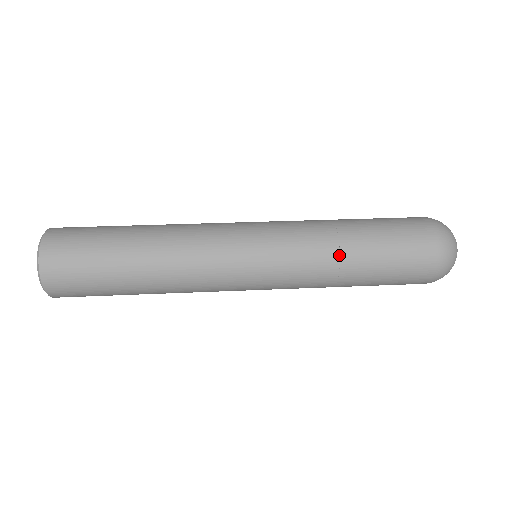
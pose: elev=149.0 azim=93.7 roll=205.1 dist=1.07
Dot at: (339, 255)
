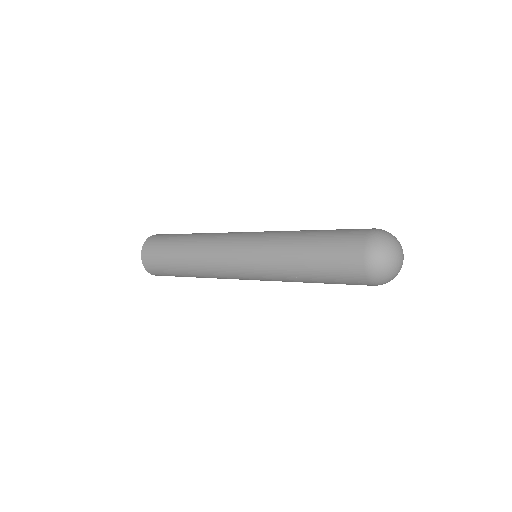
Dot at: (294, 241)
